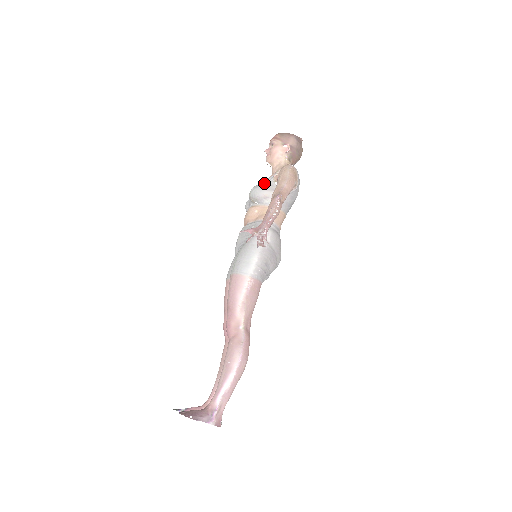
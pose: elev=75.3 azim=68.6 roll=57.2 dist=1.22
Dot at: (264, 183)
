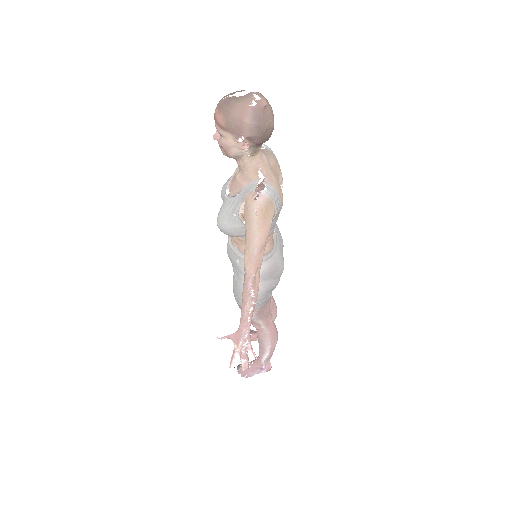
Dot at: (229, 222)
